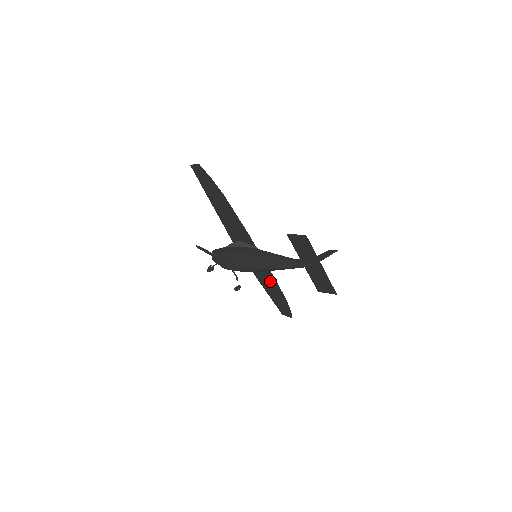
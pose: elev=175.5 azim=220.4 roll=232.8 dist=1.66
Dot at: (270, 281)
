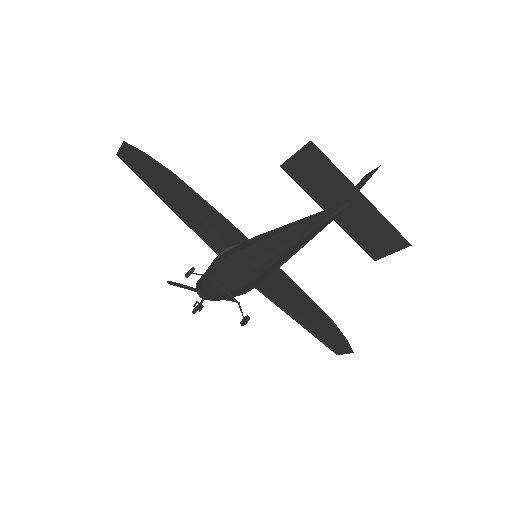
Dot at: (296, 298)
